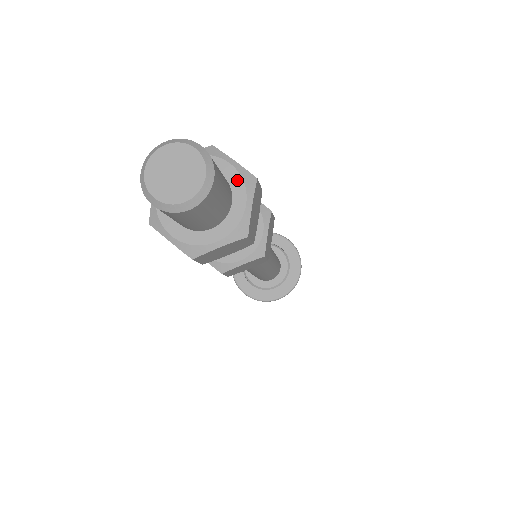
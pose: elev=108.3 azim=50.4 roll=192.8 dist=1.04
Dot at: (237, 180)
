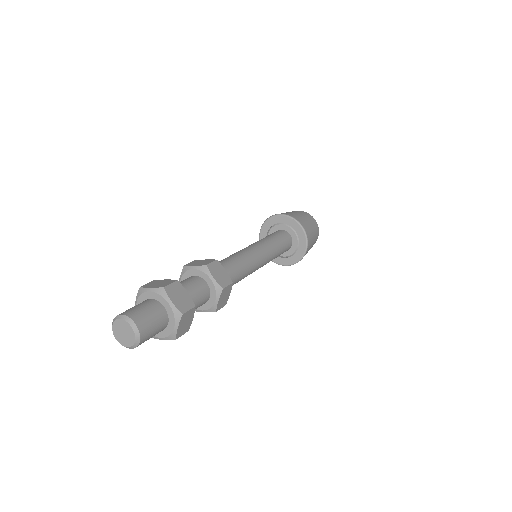
Dot at: (171, 314)
